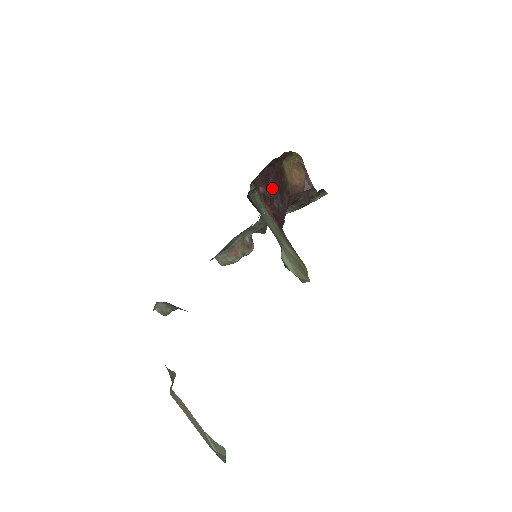
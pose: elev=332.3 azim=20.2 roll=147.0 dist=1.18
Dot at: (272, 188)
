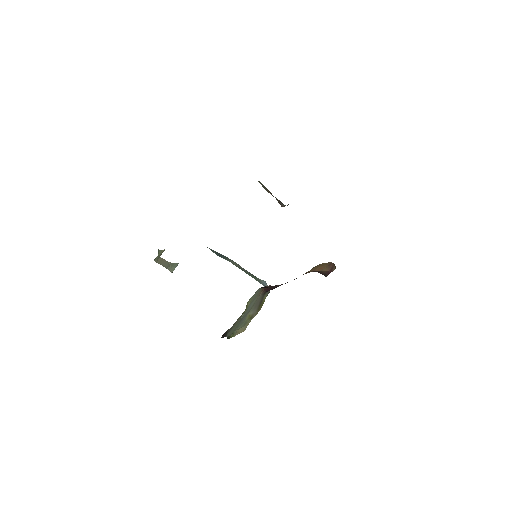
Dot at: occluded
